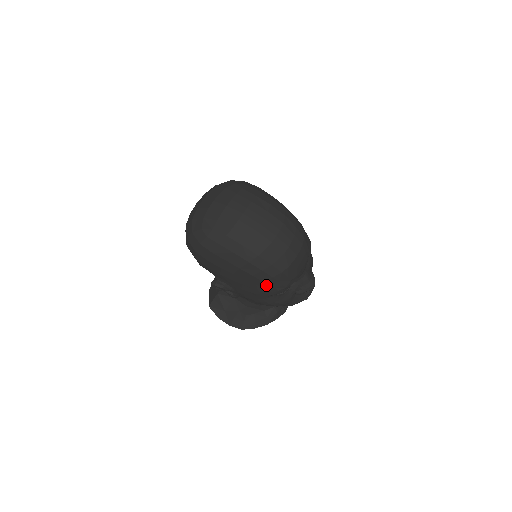
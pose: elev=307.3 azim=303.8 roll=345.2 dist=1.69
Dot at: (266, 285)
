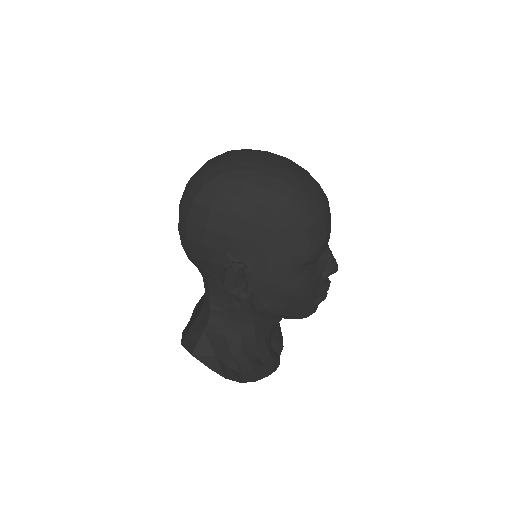
Dot at: (305, 238)
